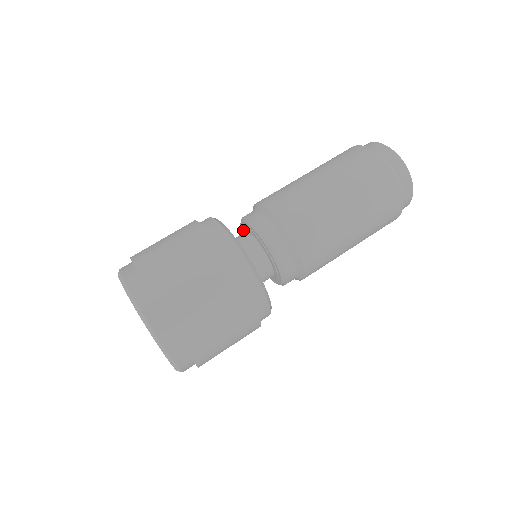
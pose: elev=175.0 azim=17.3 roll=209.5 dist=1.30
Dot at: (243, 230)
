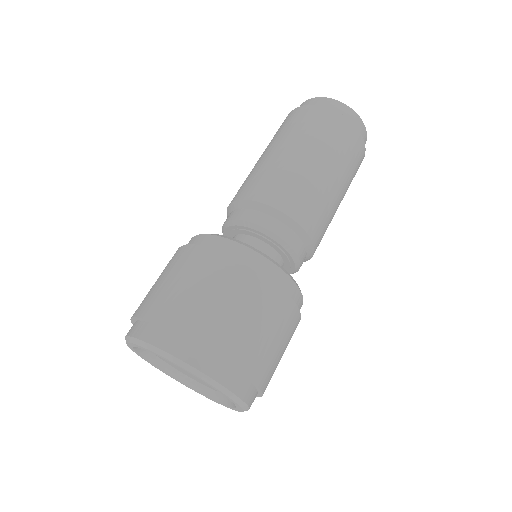
Dot at: (242, 232)
